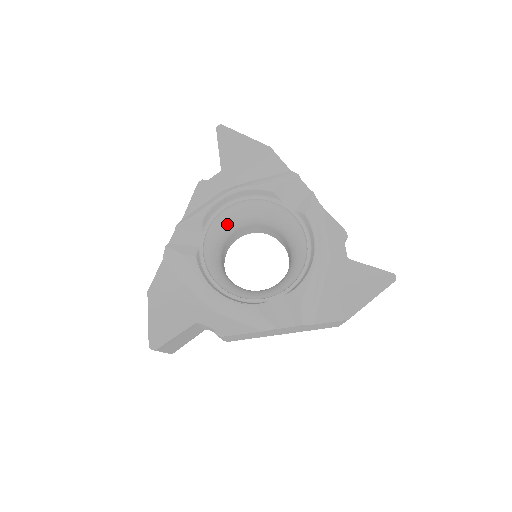
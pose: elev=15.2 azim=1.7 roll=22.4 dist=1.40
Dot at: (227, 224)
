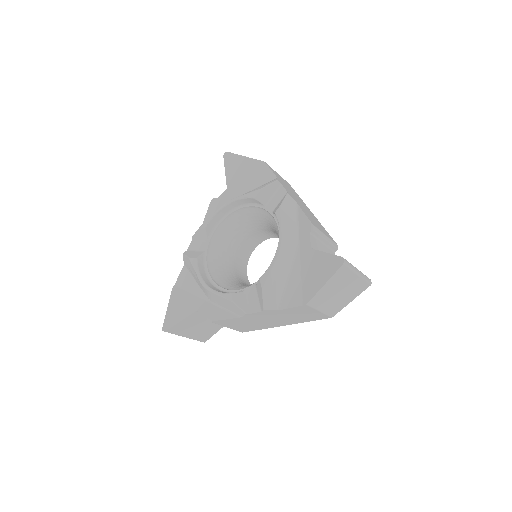
Dot at: (232, 231)
